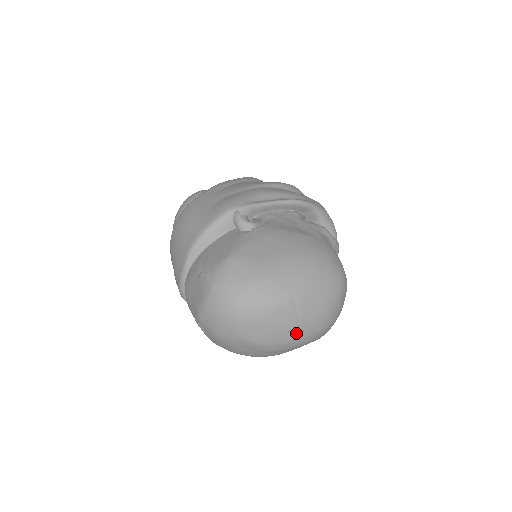
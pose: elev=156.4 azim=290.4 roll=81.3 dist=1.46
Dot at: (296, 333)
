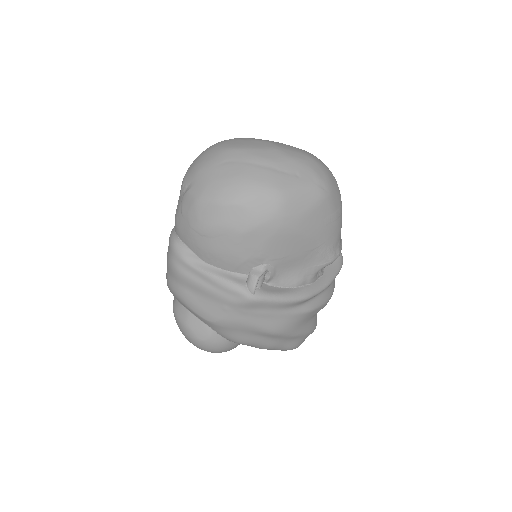
Dot at: (277, 145)
